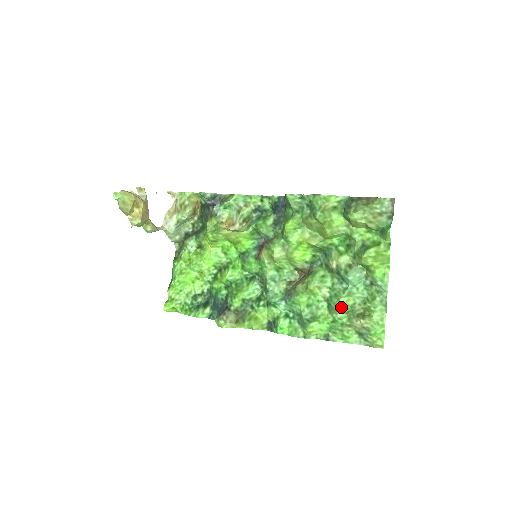
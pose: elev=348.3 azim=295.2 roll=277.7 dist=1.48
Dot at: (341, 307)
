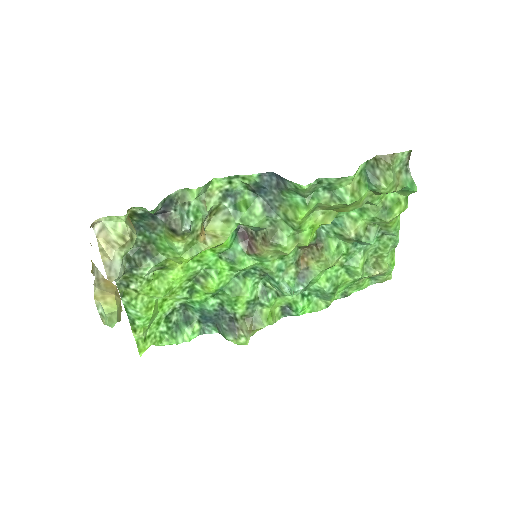
Dot at: (362, 268)
